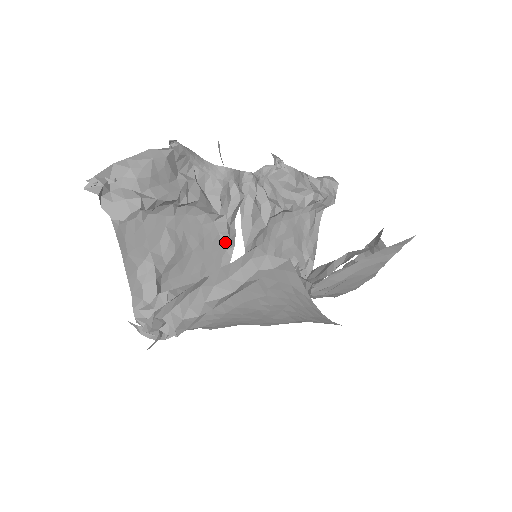
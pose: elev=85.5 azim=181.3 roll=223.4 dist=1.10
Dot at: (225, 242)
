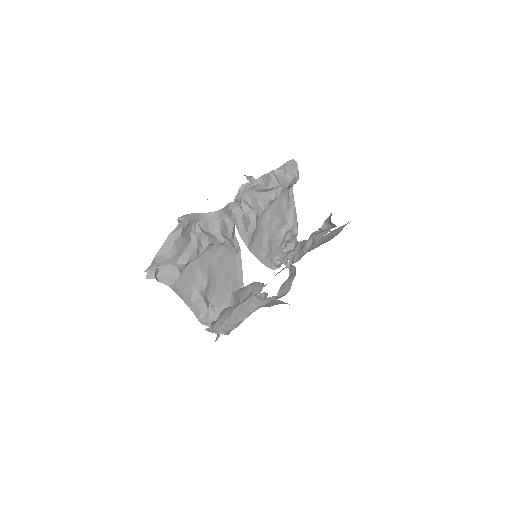
Dot at: (234, 251)
